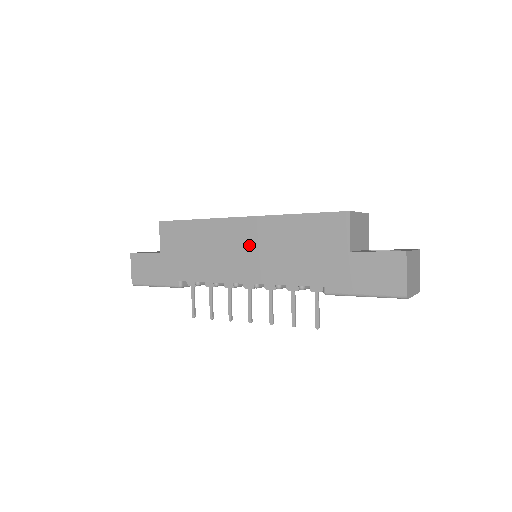
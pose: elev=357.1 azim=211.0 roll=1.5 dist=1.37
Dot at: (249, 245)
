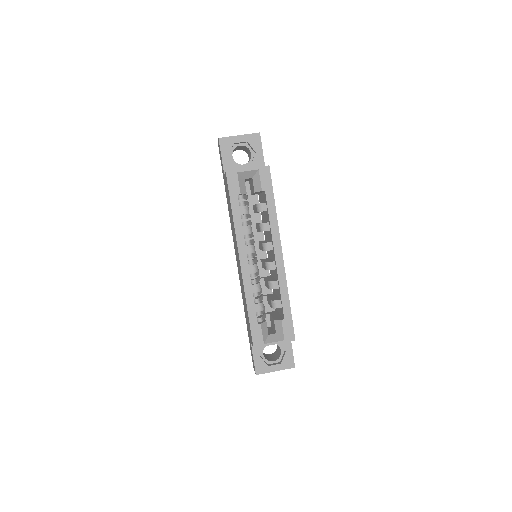
Dot at: occluded
